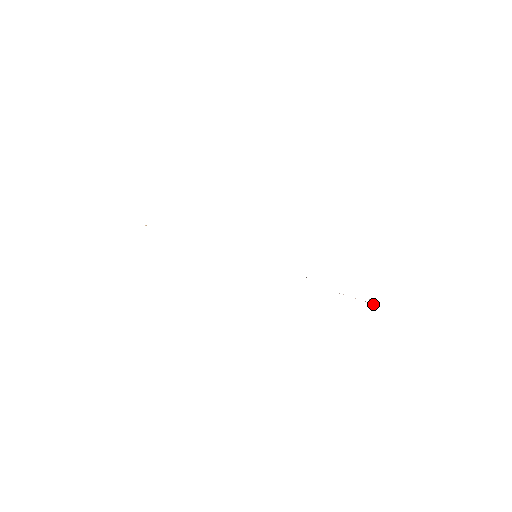
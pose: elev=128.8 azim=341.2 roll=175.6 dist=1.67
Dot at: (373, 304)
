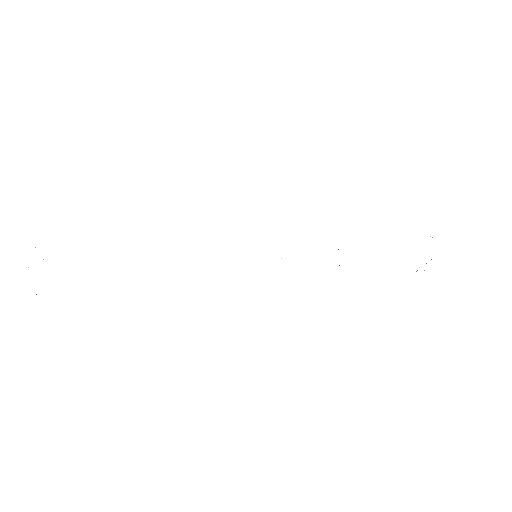
Dot at: occluded
